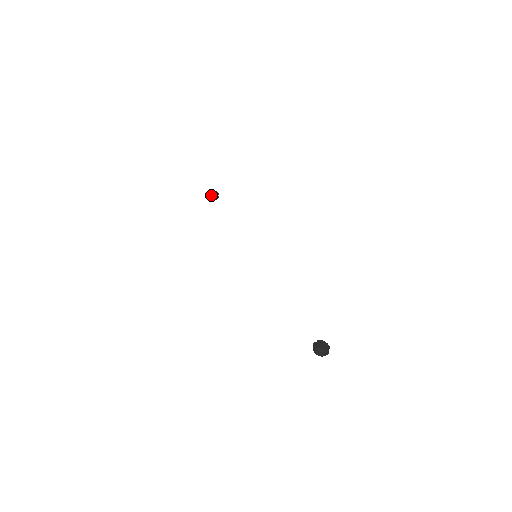
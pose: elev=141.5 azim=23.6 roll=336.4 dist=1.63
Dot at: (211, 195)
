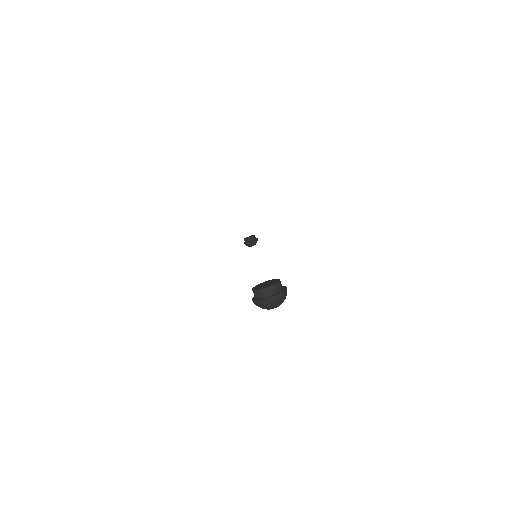
Dot at: (246, 242)
